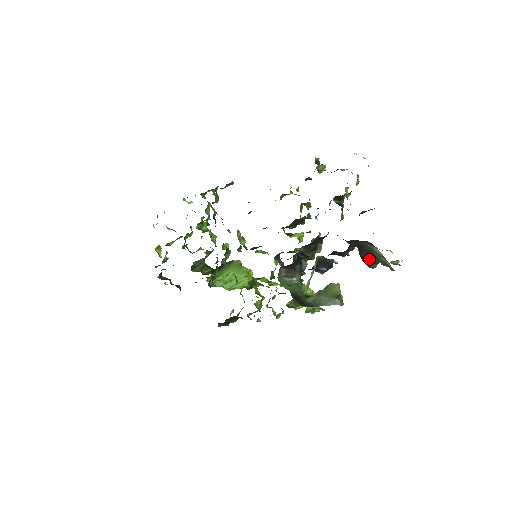
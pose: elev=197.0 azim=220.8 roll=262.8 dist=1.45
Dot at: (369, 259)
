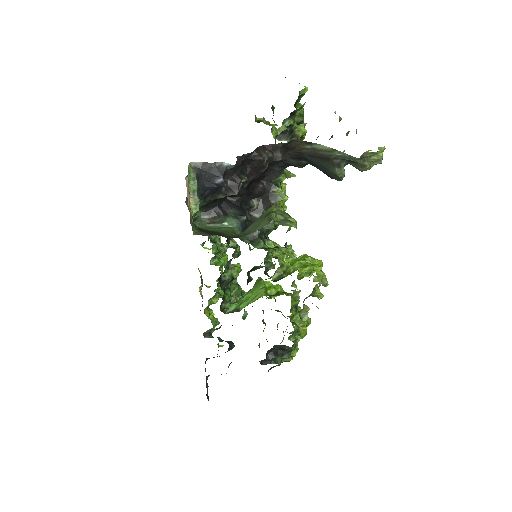
Dot at: (326, 167)
